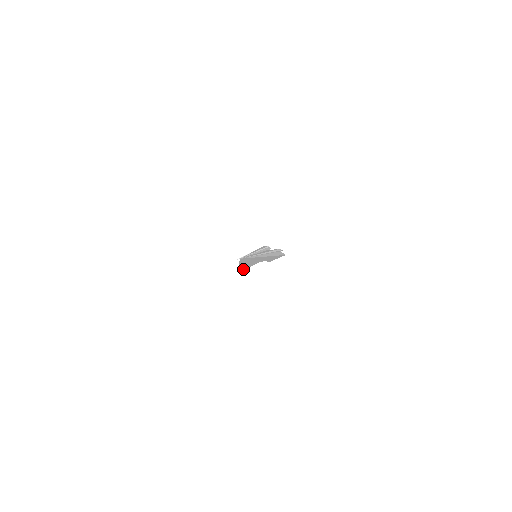
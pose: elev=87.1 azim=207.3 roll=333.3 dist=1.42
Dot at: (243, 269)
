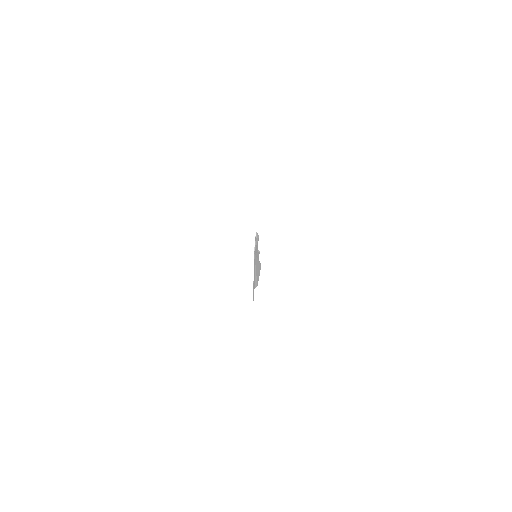
Dot at: occluded
